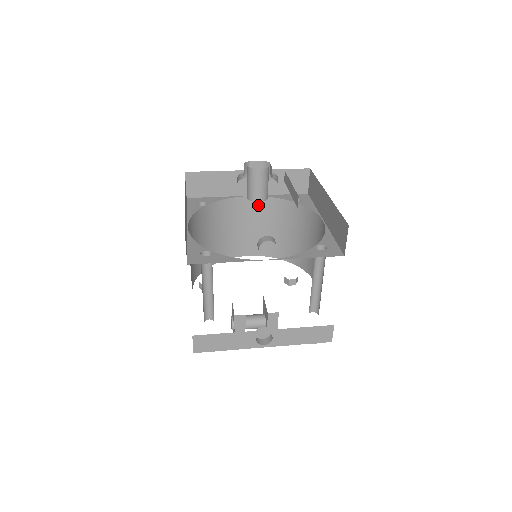
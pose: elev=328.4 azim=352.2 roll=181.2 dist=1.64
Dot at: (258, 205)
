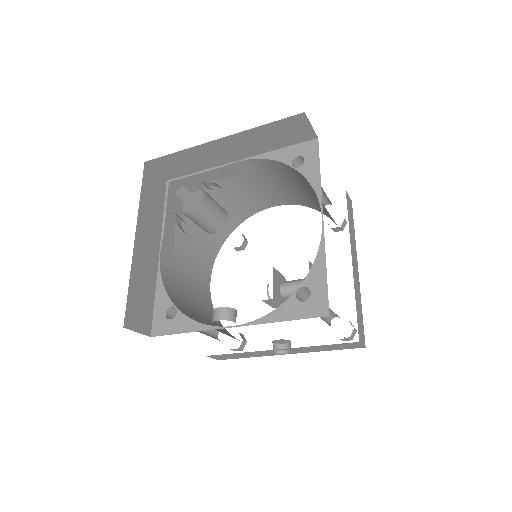
Dot at: (255, 166)
